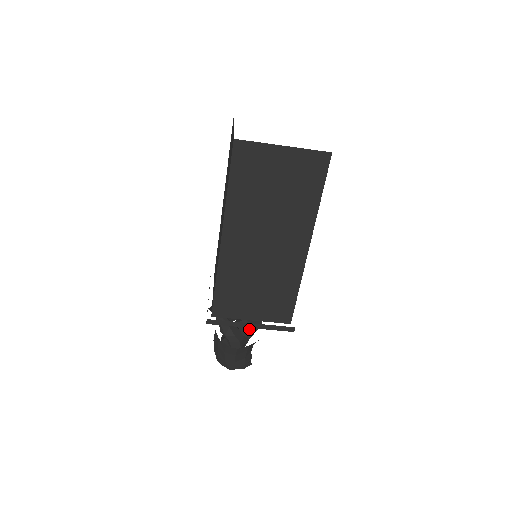
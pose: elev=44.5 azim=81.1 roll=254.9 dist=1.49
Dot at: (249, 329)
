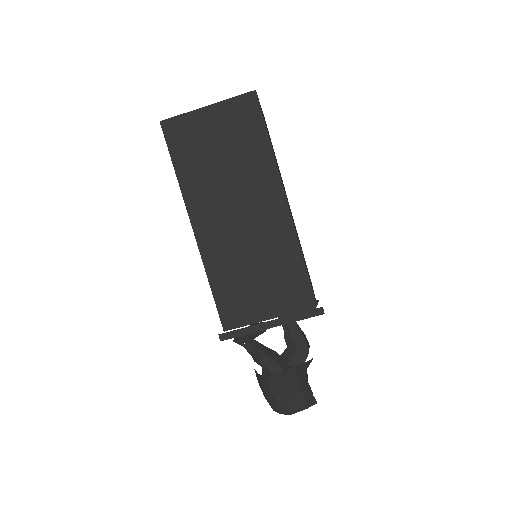
Dot at: (295, 357)
